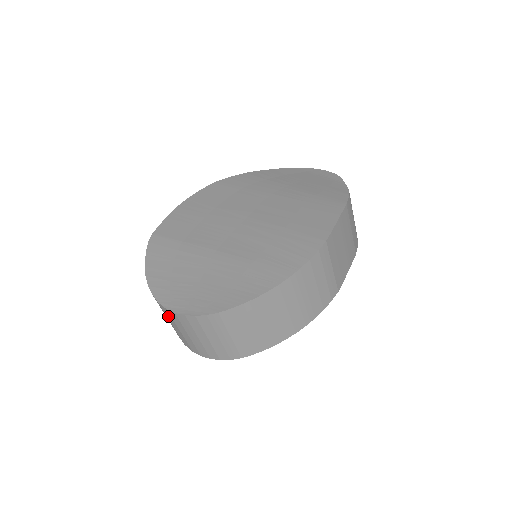
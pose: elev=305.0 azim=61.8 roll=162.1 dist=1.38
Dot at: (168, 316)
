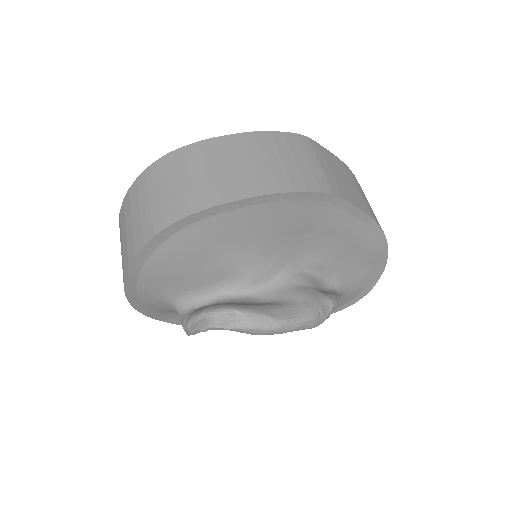
Dot at: (122, 223)
